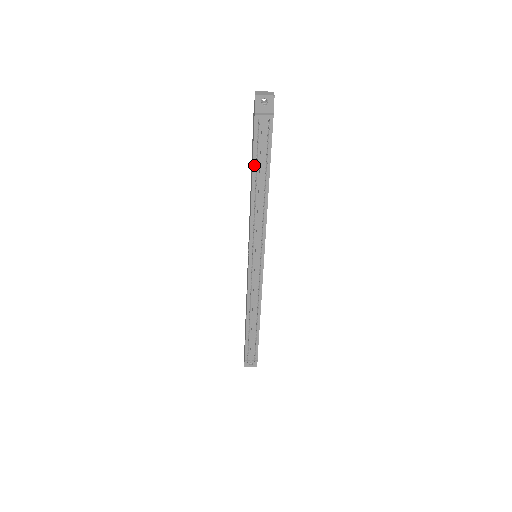
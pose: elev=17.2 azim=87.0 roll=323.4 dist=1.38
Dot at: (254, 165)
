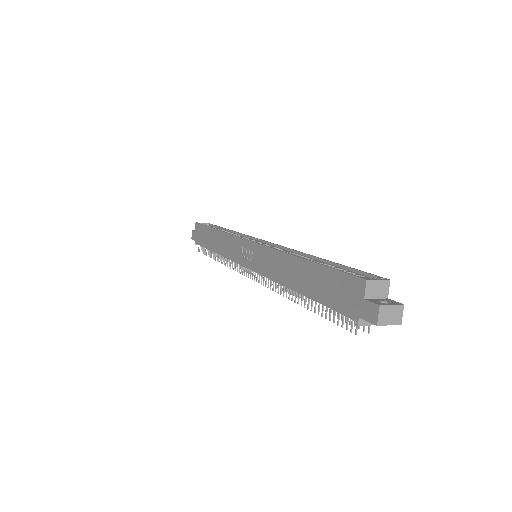
Dot at: (315, 300)
